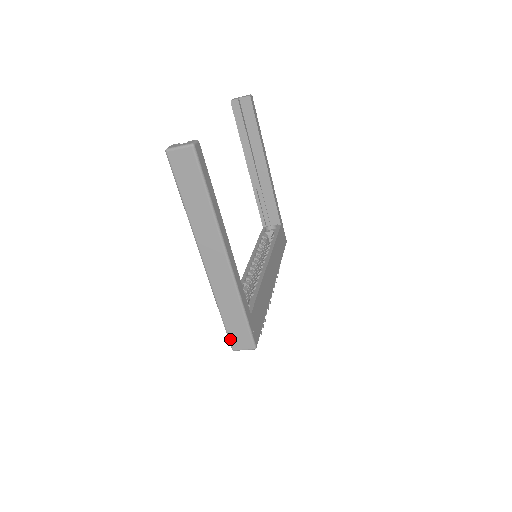
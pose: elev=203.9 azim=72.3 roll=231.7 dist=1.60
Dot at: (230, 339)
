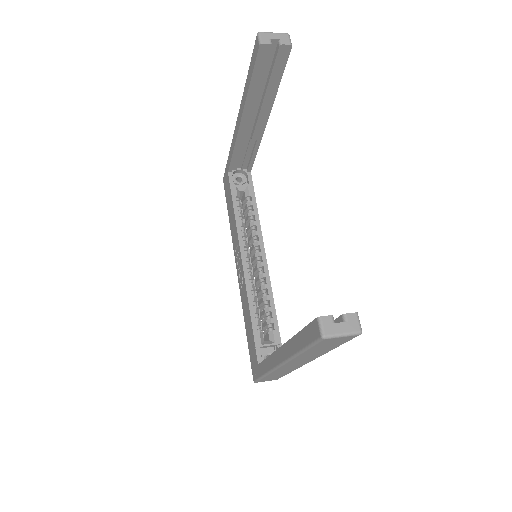
Dot at: (259, 381)
